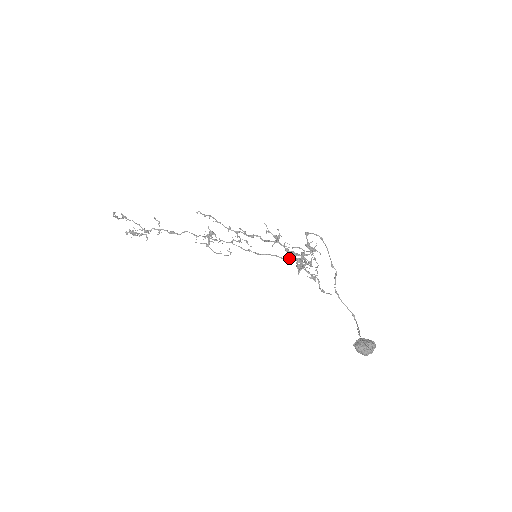
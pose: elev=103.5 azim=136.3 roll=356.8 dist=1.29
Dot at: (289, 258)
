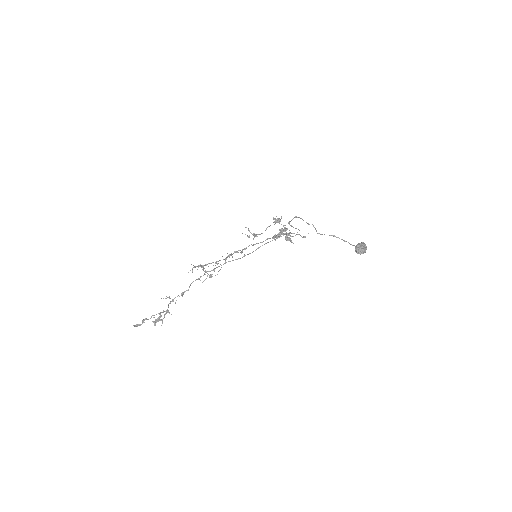
Dot at: occluded
